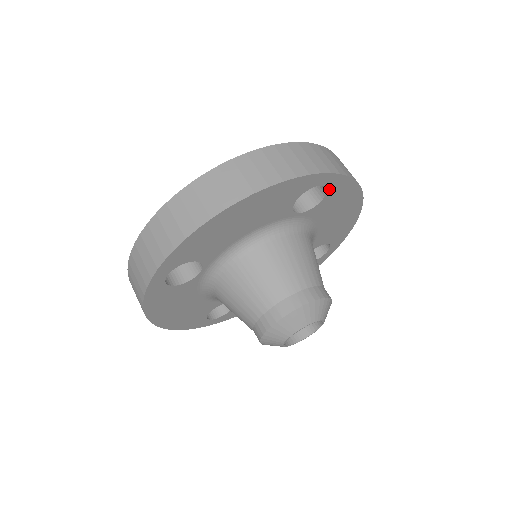
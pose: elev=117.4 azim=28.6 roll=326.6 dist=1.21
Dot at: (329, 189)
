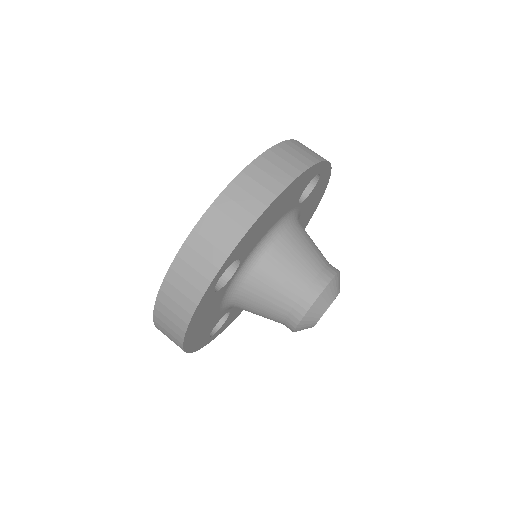
Dot at: (320, 178)
